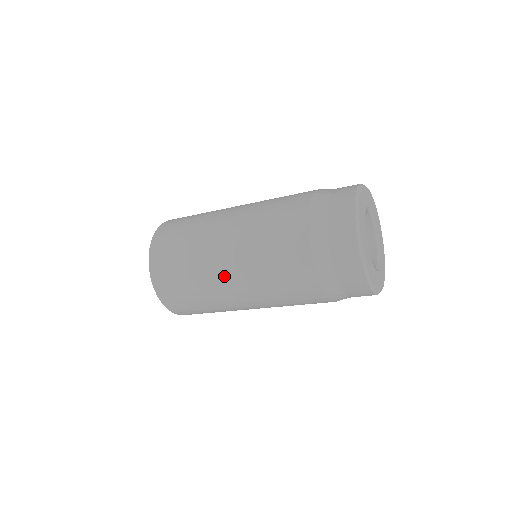
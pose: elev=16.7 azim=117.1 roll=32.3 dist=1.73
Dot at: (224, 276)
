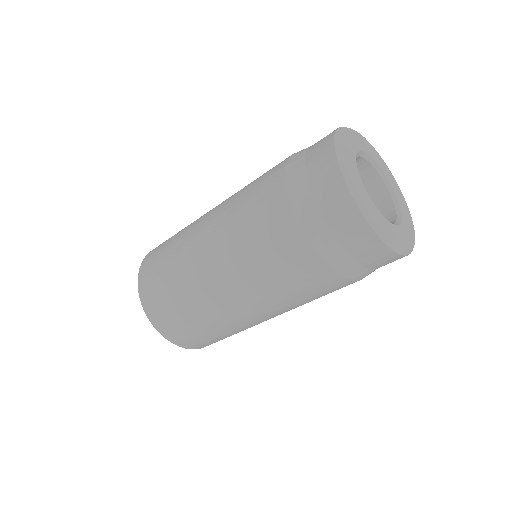
Dot at: (202, 222)
